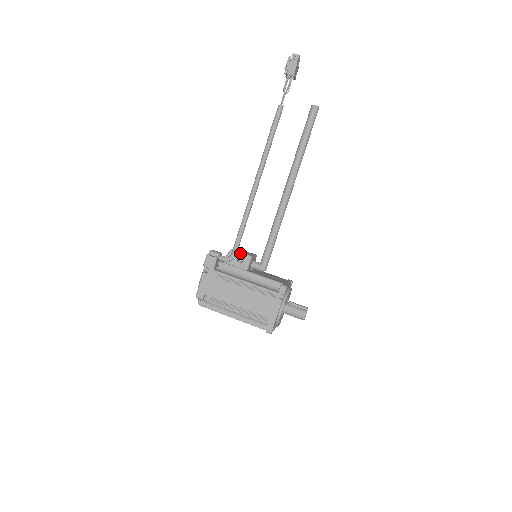
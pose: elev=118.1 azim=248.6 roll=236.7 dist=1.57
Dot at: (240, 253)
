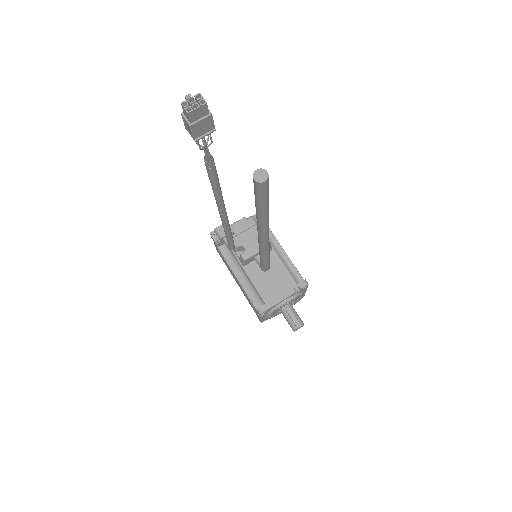
Dot at: (240, 246)
